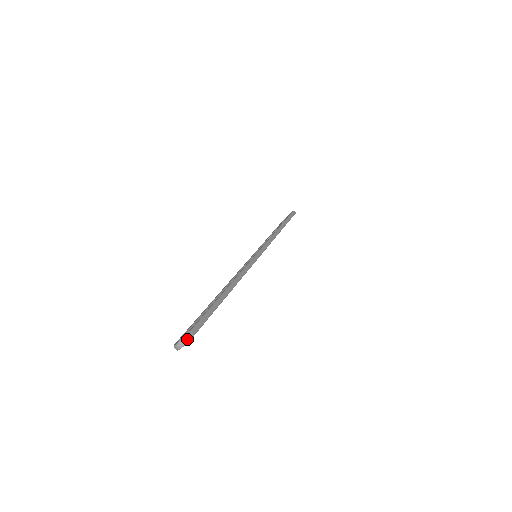
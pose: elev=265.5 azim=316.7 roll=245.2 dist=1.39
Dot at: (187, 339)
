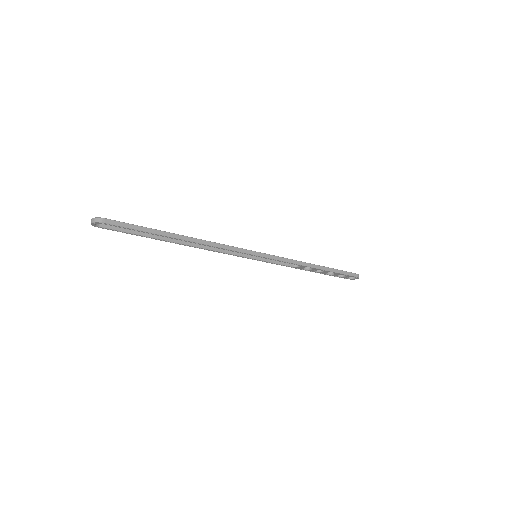
Dot at: (97, 220)
